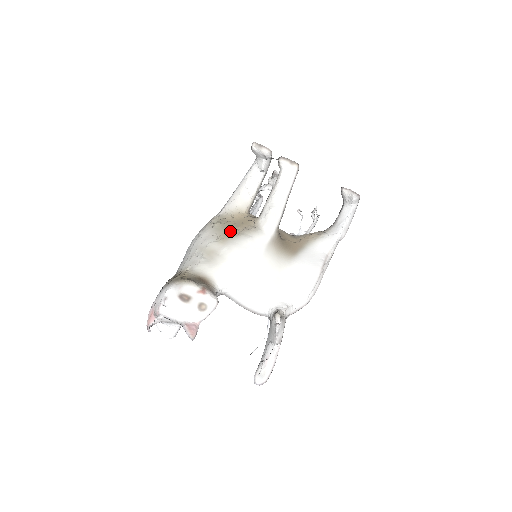
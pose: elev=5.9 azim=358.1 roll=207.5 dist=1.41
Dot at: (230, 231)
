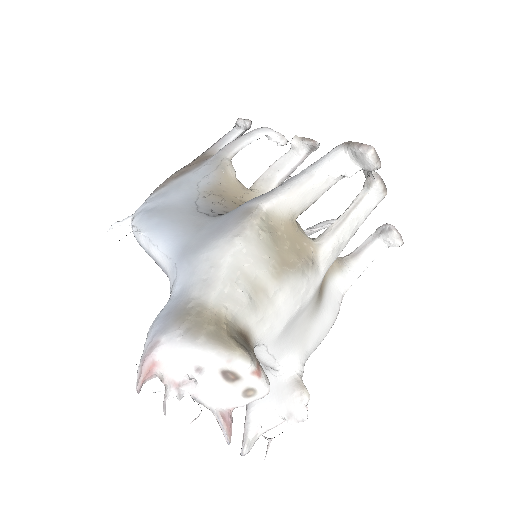
Dot at: (286, 258)
